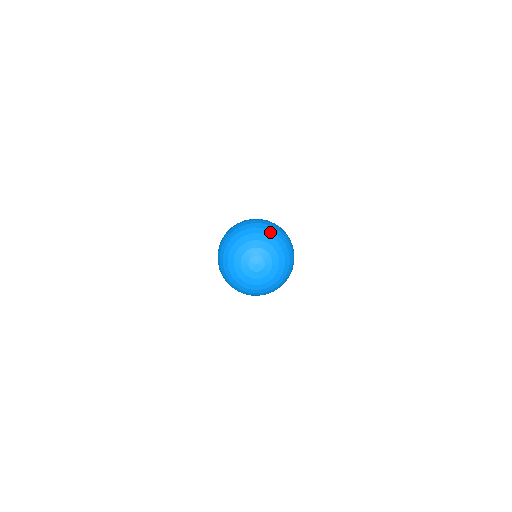
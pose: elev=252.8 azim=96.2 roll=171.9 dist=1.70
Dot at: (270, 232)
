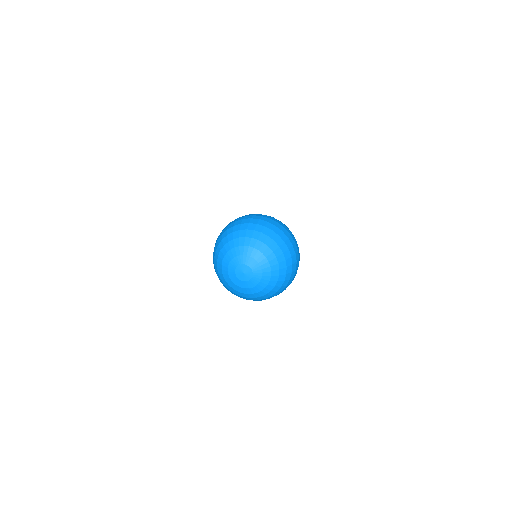
Dot at: (251, 232)
